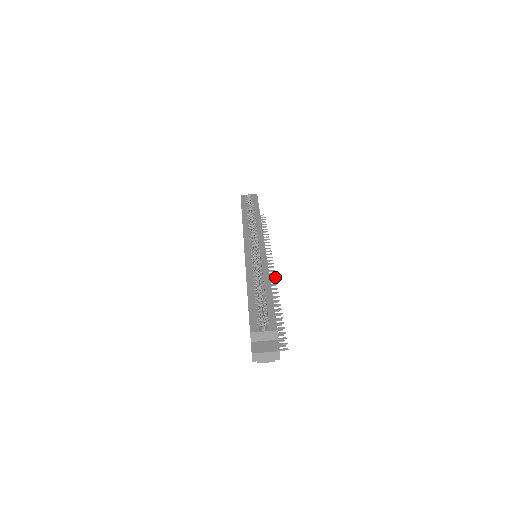
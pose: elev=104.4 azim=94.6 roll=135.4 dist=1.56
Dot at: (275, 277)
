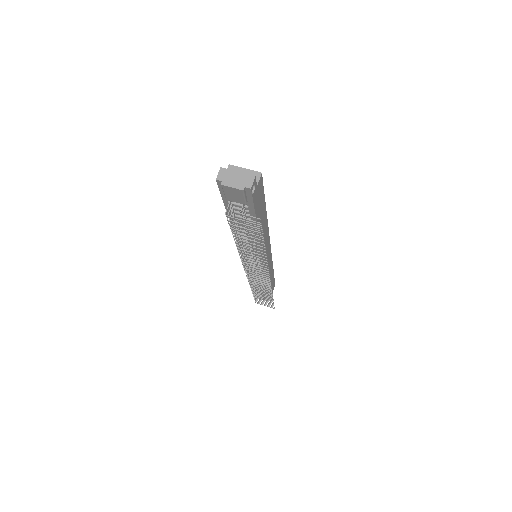
Dot at: occluded
